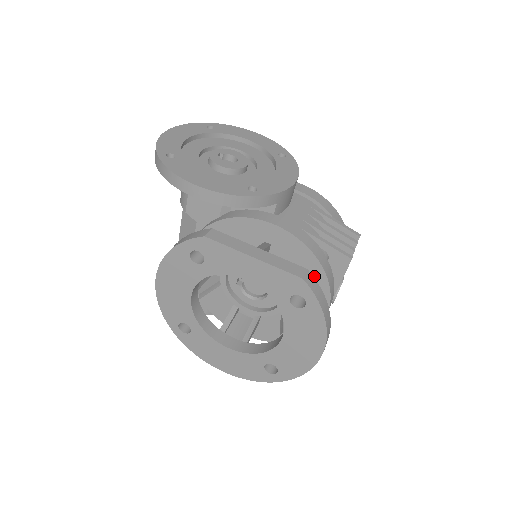
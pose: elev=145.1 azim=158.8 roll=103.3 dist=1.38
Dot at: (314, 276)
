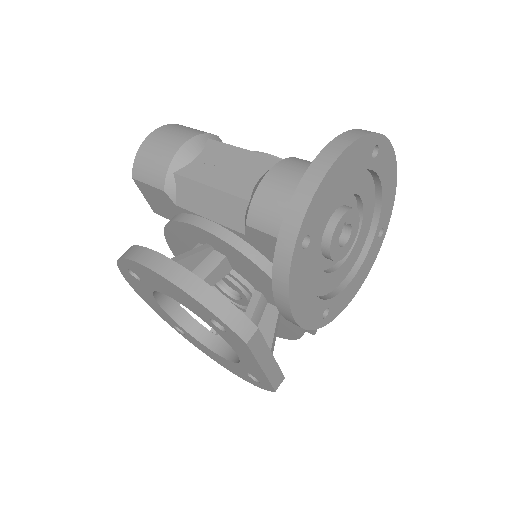
Dot at: (280, 331)
